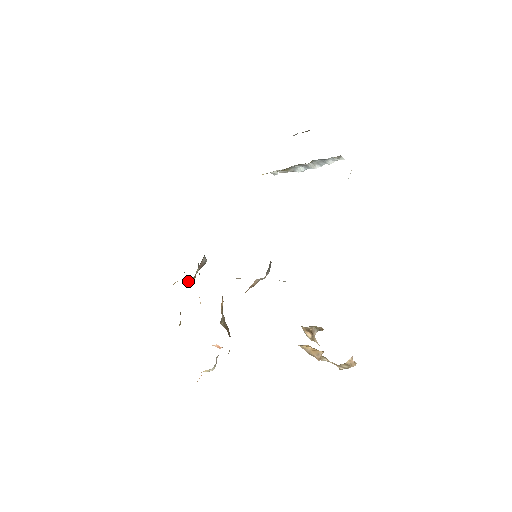
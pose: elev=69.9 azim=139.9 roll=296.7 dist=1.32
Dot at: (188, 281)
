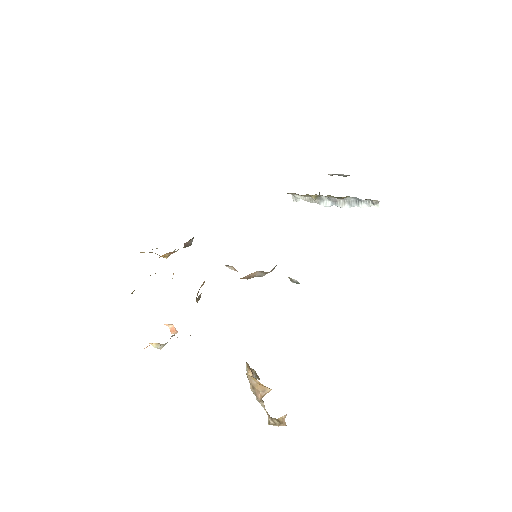
Dot at: (162, 255)
